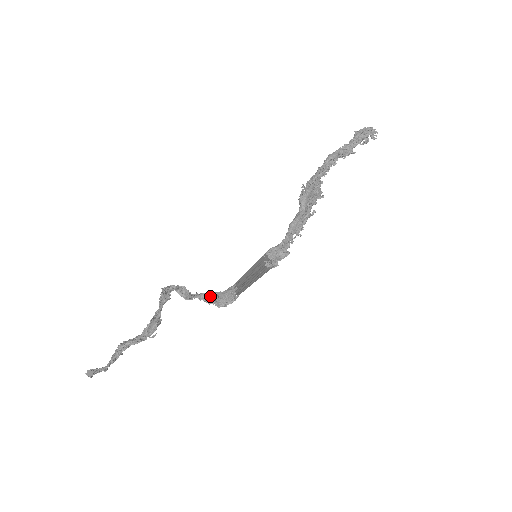
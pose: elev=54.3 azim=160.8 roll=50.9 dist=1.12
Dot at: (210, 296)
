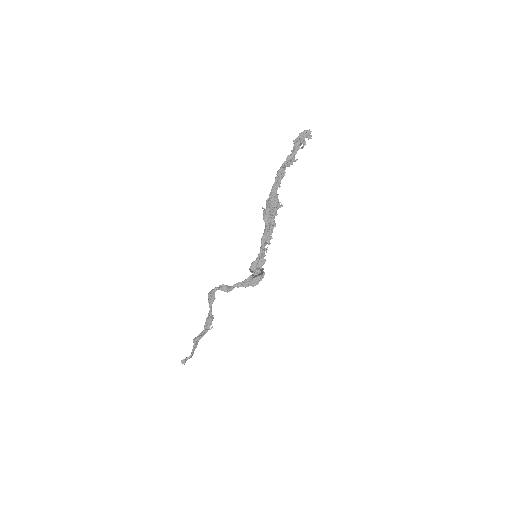
Dot at: (244, 282)
